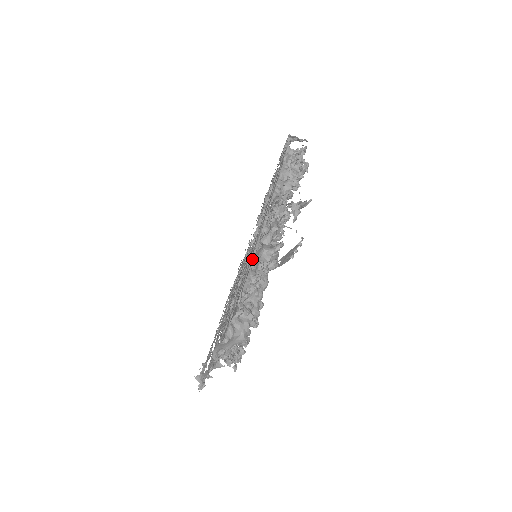
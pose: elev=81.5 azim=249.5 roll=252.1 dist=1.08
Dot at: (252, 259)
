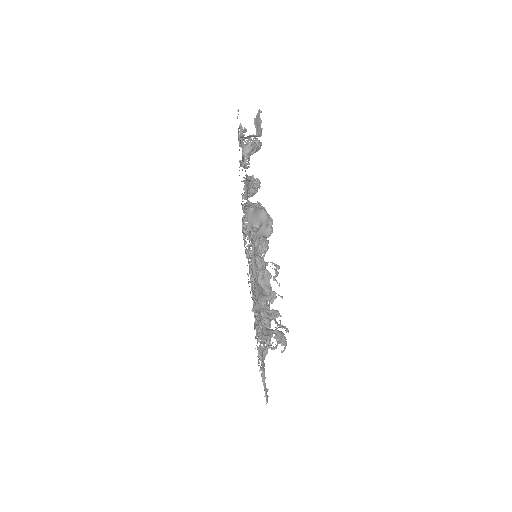
Dot at: occluded
